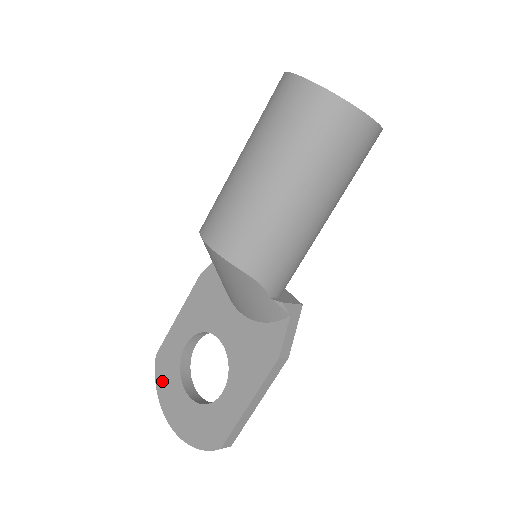
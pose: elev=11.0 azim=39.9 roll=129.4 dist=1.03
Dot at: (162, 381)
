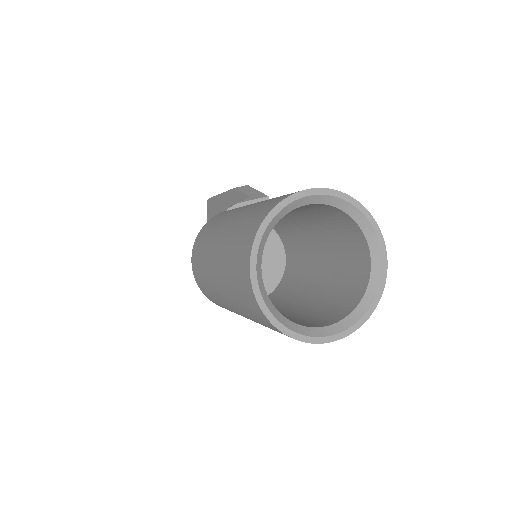
Dot at: occluded
